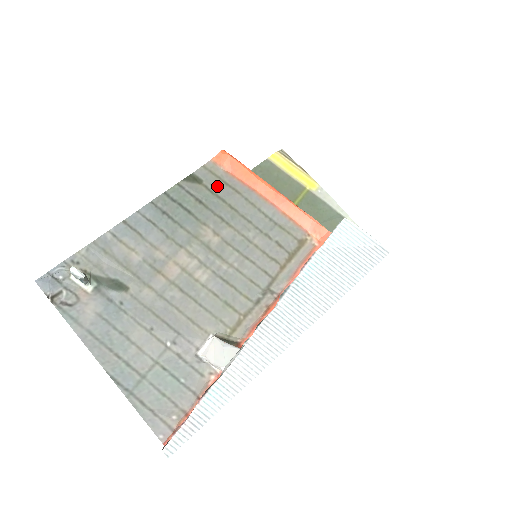
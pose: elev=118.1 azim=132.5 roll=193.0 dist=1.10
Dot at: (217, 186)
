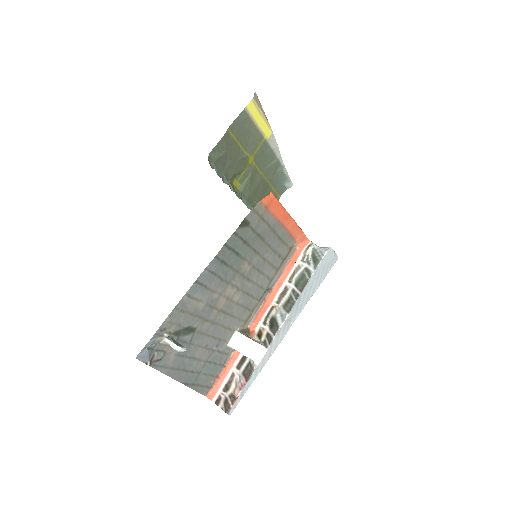
Dot at: (258, 225)
